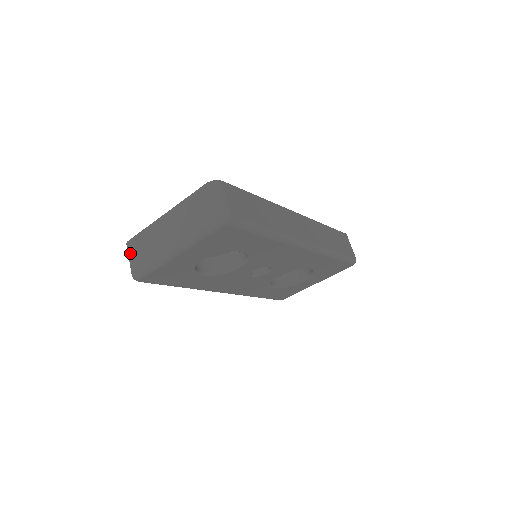
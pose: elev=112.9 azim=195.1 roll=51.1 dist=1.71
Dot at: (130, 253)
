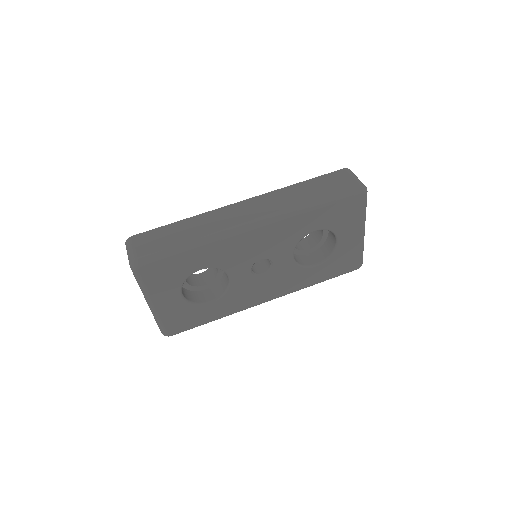
Dot at: occluded
